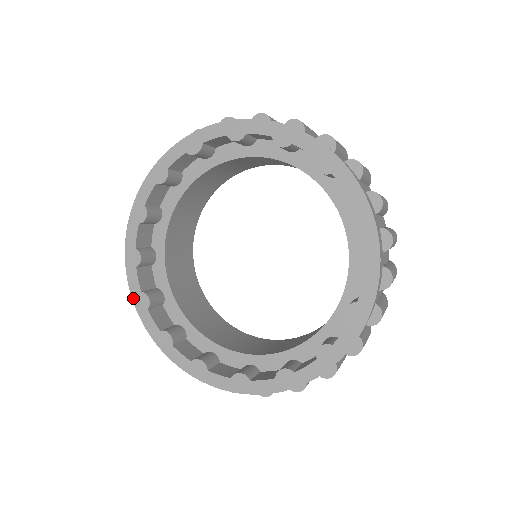
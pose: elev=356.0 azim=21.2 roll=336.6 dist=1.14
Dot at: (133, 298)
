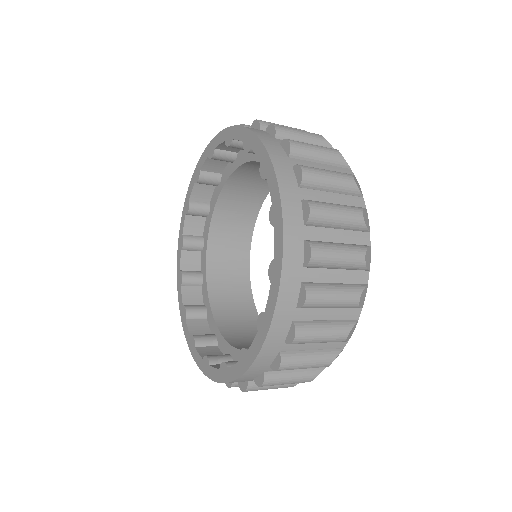
Dot at: (188, 346)
